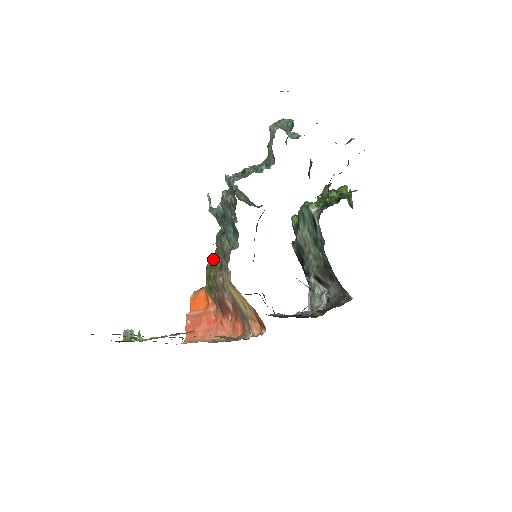
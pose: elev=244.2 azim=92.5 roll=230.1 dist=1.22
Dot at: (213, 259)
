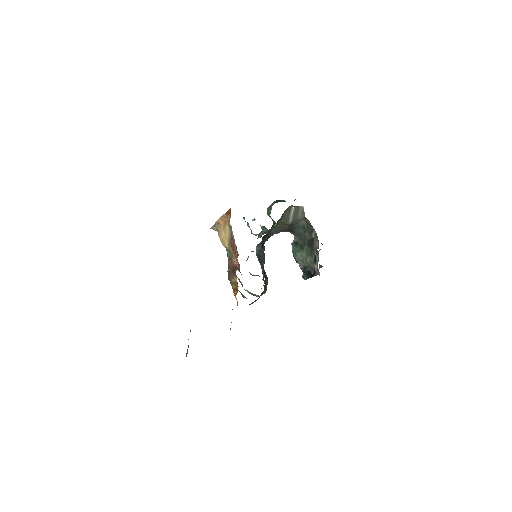
Dot at: occluded
